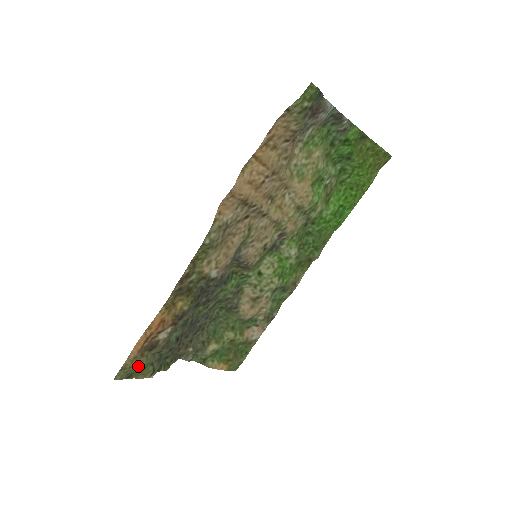
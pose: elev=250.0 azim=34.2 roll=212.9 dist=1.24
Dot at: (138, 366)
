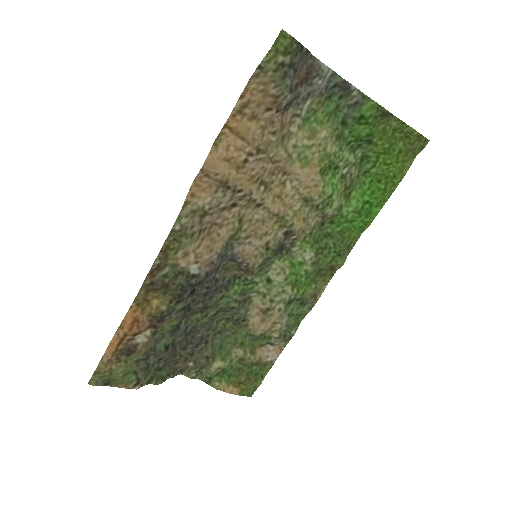
Dot at: (115, 372)
